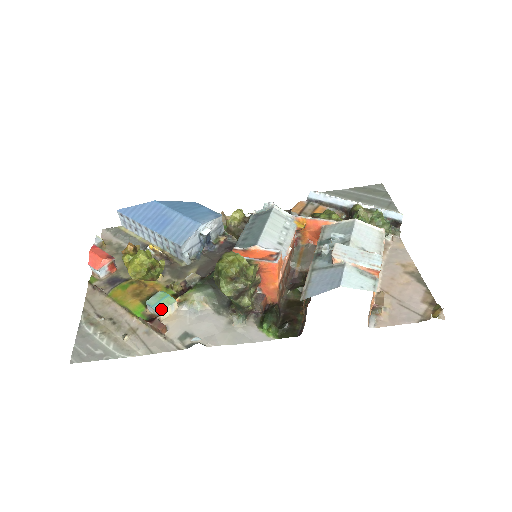
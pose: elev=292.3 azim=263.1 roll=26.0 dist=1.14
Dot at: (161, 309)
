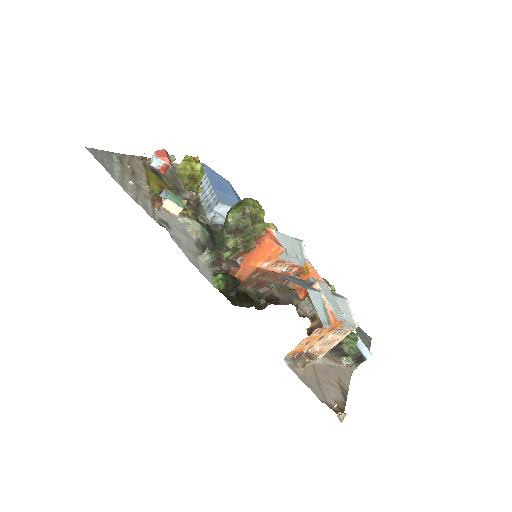
Dot at: (170, 198)
